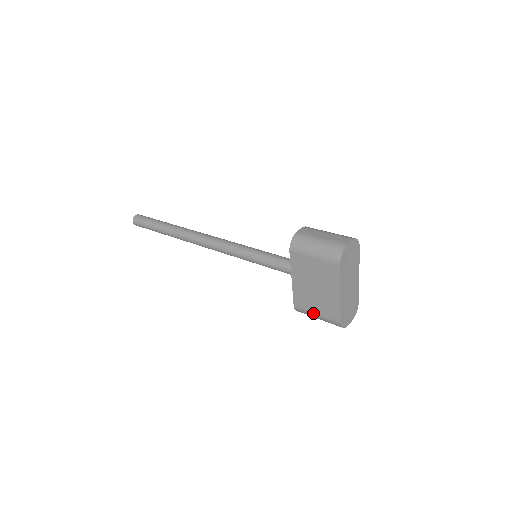
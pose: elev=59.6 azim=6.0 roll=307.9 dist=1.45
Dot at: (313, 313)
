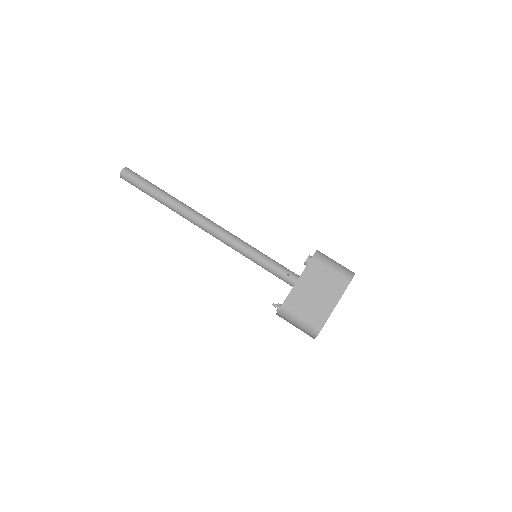
Dot at: (300, 313)
